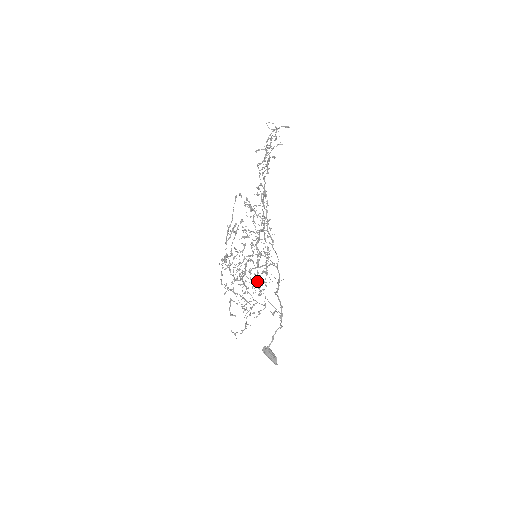
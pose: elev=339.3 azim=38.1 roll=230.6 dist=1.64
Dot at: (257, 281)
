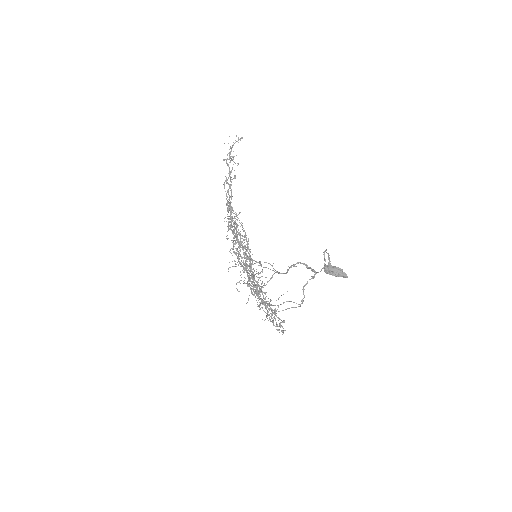
Dot at: occluded
